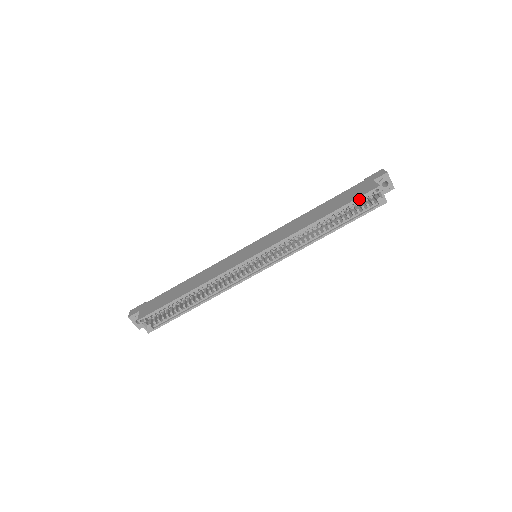
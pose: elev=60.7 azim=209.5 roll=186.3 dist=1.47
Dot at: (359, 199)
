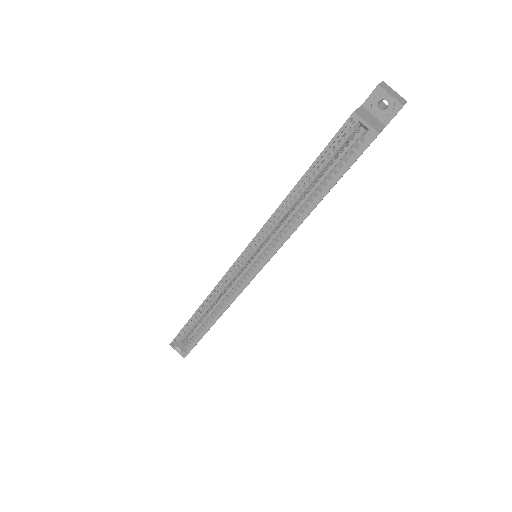
Dot at: (334, 143)
